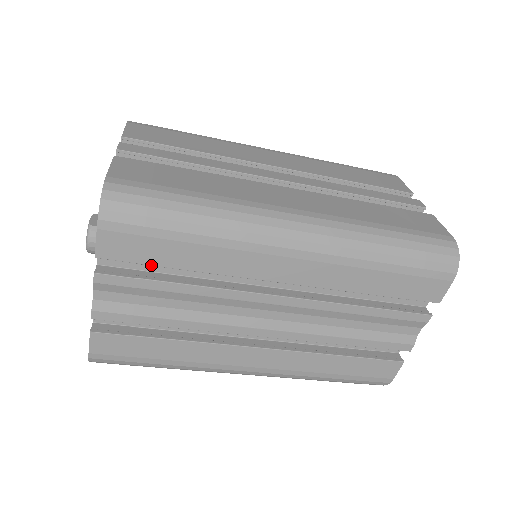
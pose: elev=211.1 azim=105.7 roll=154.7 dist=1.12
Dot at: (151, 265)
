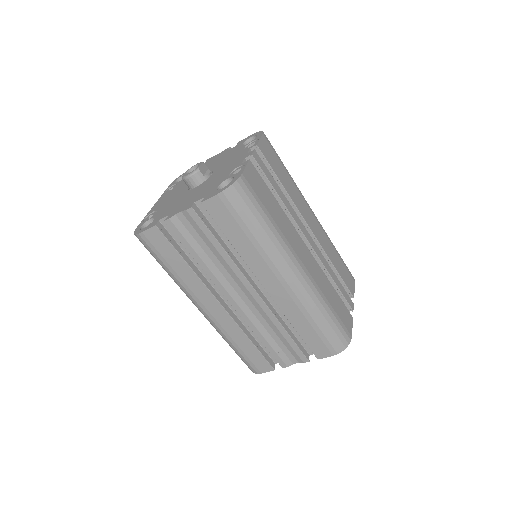
Dot at: (220, 228)
